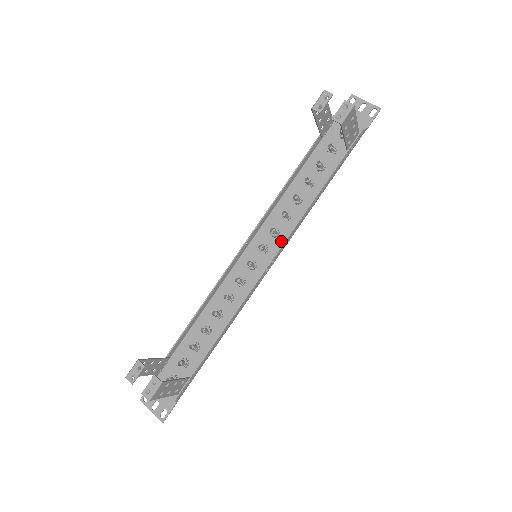
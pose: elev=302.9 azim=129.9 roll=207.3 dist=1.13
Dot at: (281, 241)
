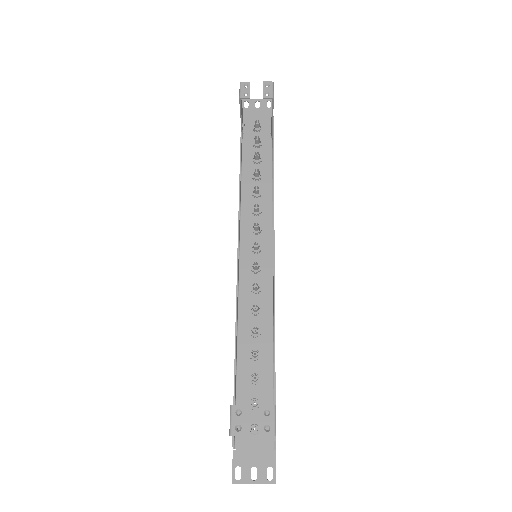
Dot at: (267, 233)
